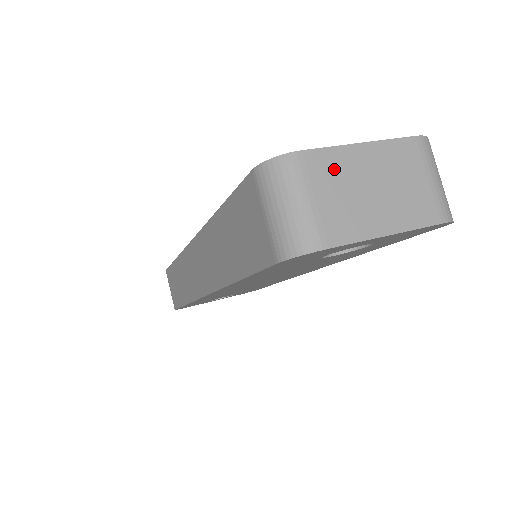
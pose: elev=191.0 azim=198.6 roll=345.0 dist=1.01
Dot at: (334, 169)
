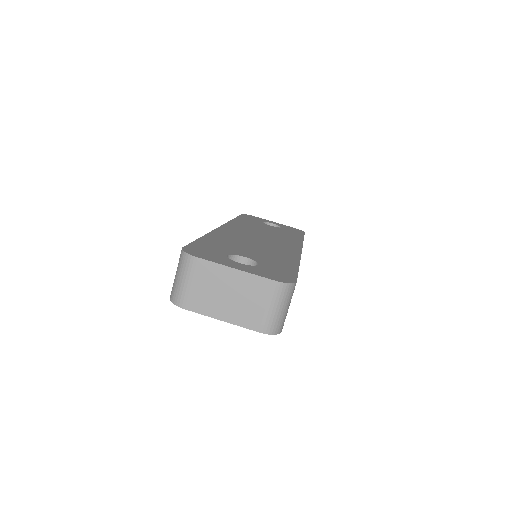
Dot at: (210, 274)
